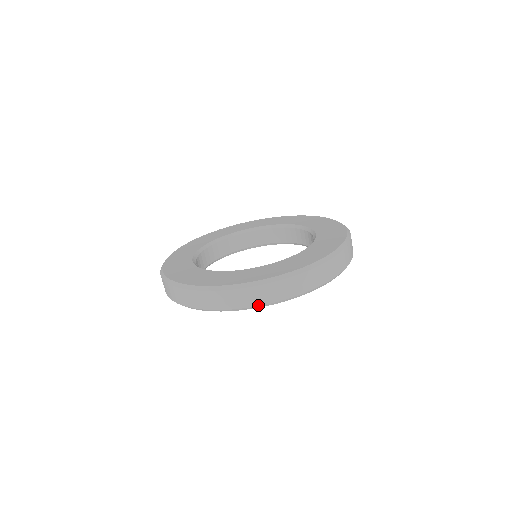
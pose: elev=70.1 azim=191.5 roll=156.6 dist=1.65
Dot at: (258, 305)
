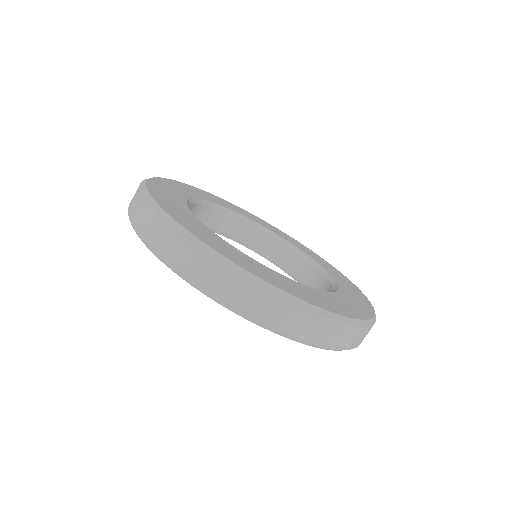
Dot at: (212, 294)
